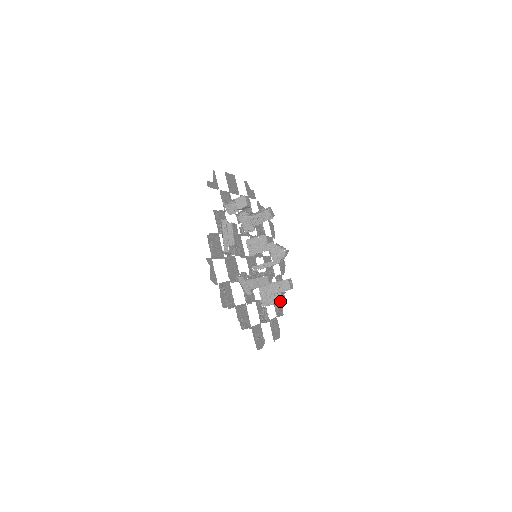
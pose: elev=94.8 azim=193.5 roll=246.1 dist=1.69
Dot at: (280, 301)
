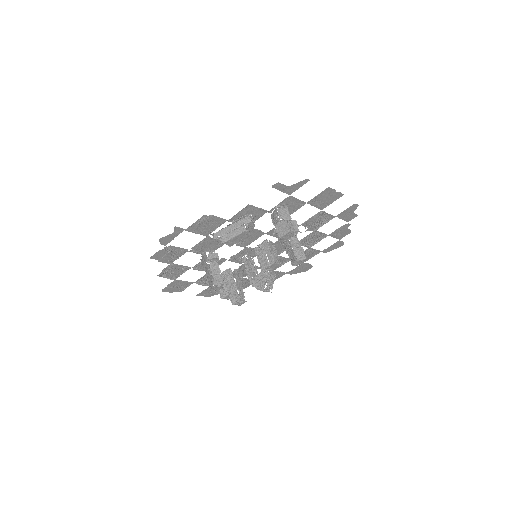
Dot at: (222, 296)
